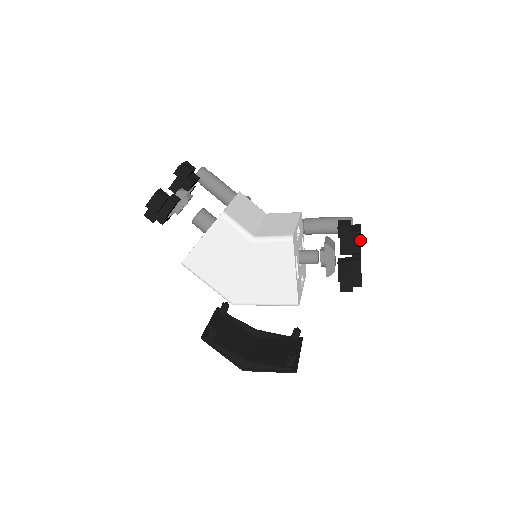
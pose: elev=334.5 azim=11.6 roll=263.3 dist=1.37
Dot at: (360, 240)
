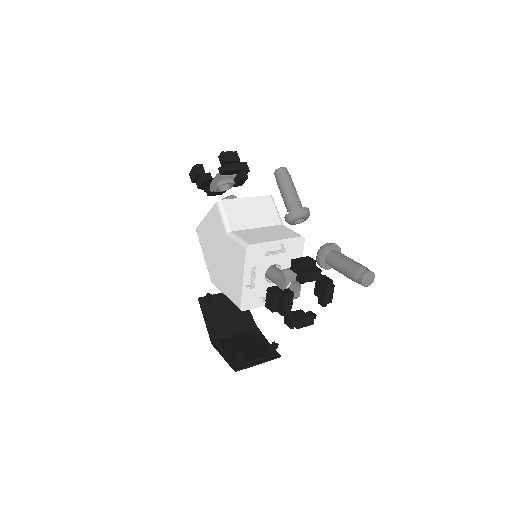
Dot at: (301, 281)
